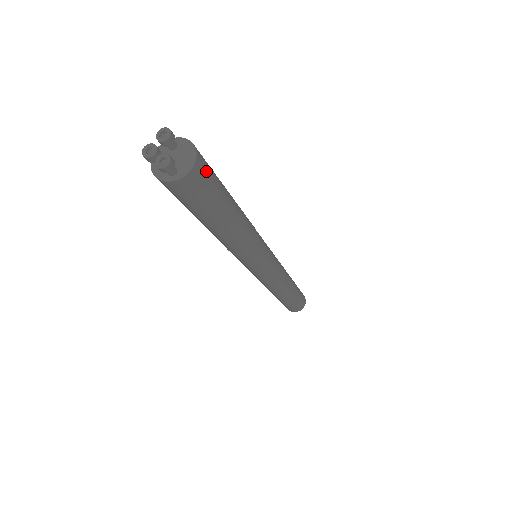
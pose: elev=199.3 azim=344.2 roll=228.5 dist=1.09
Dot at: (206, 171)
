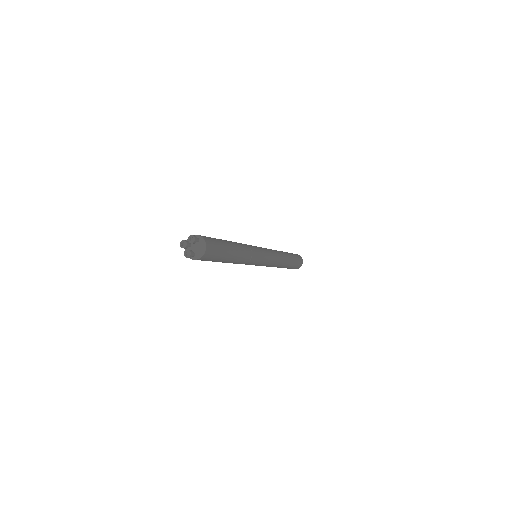
Dot at: (211, 253)
